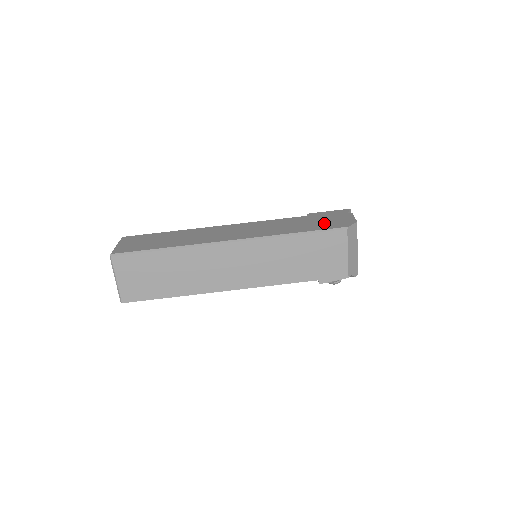
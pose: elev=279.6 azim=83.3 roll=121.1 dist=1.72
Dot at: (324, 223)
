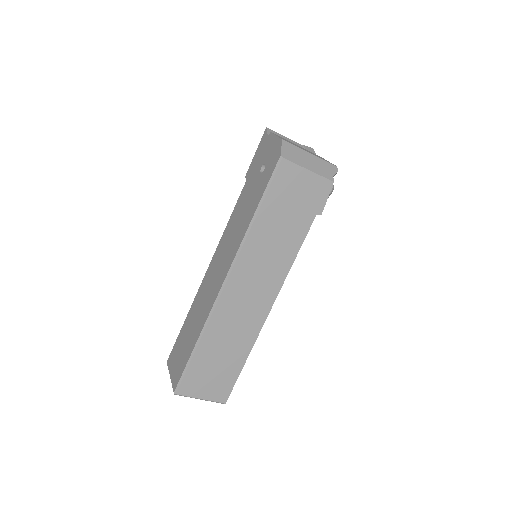
Dot at: (263, 174)
